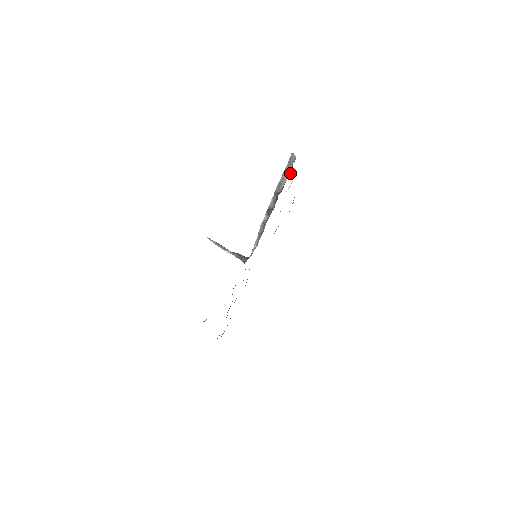
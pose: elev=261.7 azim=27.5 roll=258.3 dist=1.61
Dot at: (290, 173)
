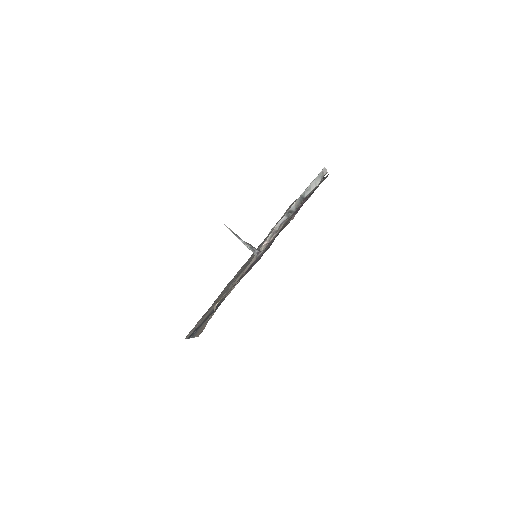
Dot at: (318, 184)
